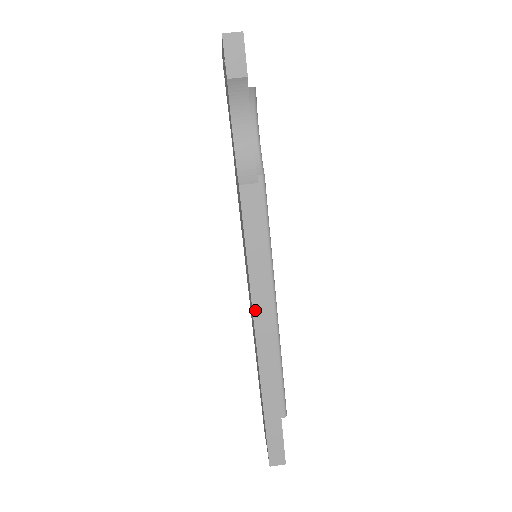
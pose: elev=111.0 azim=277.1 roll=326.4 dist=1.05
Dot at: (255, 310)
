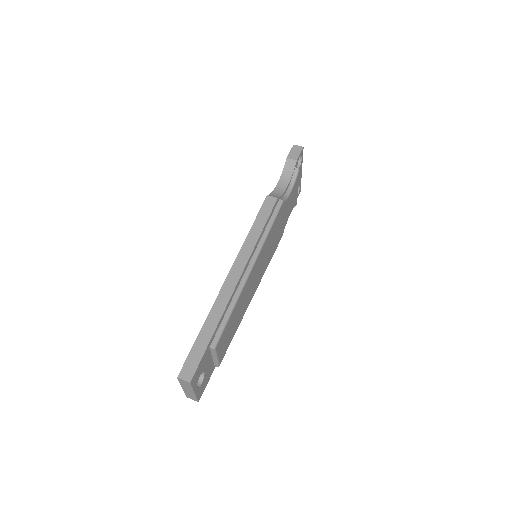
Dot at: (238, 258)
